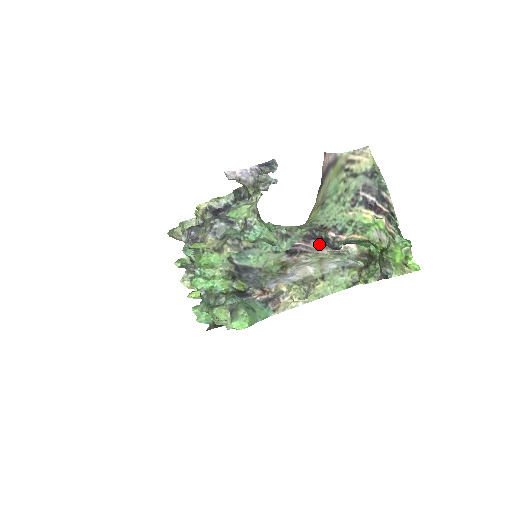
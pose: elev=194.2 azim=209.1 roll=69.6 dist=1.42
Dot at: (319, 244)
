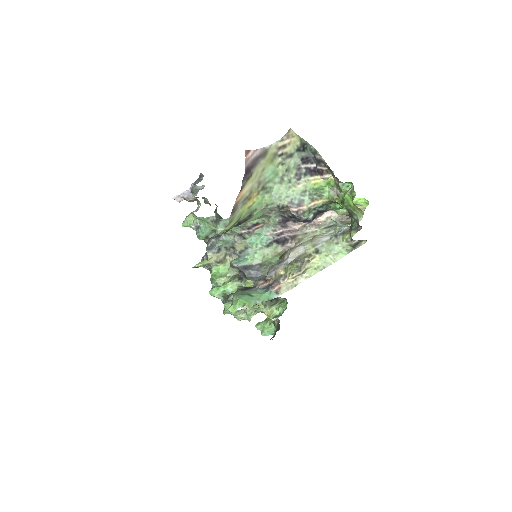
Dot at: (294, 224)
